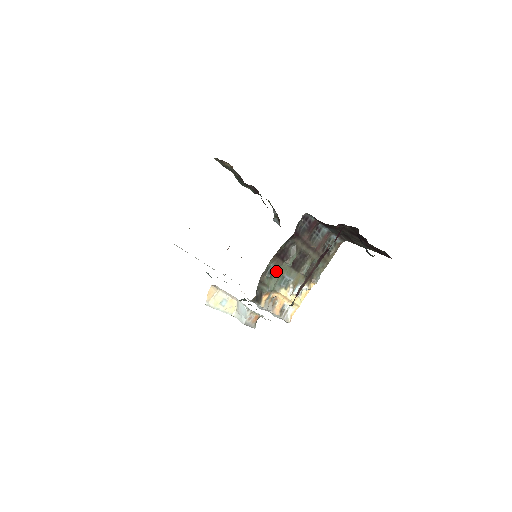
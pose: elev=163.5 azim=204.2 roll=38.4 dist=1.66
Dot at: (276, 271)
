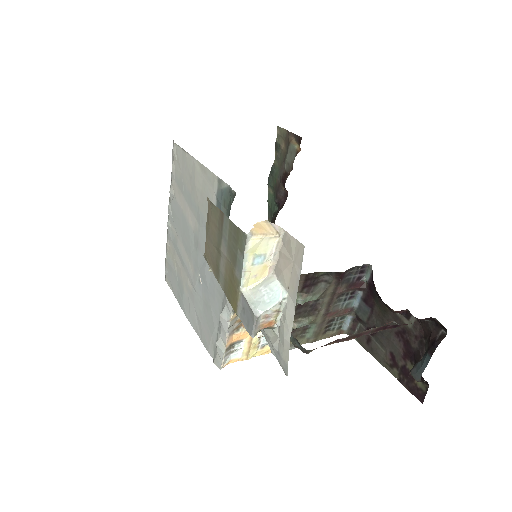
Dot at: occluded
